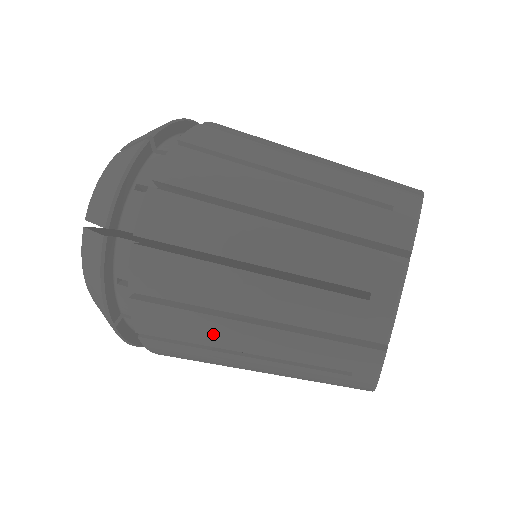
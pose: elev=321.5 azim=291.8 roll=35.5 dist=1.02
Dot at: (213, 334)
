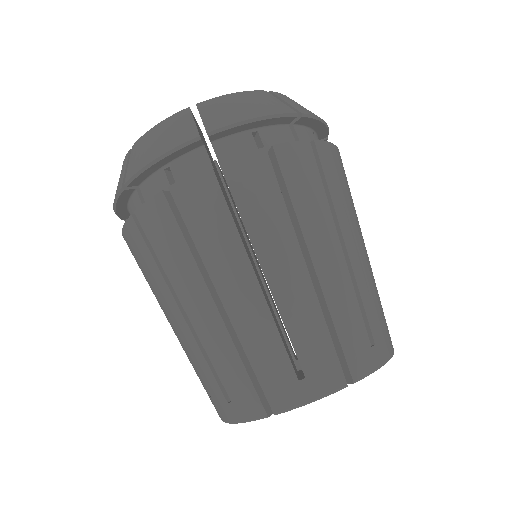
Dot at: occluded
